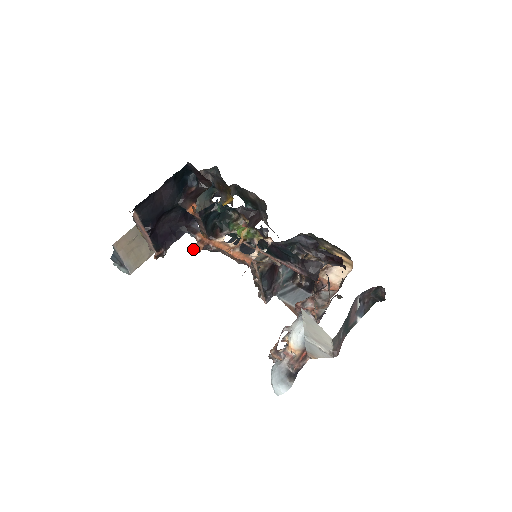
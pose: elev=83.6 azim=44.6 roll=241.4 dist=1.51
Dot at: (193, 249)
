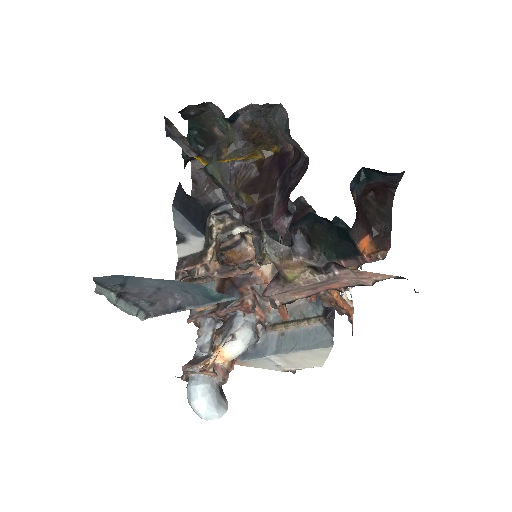
Dot at: occluded
